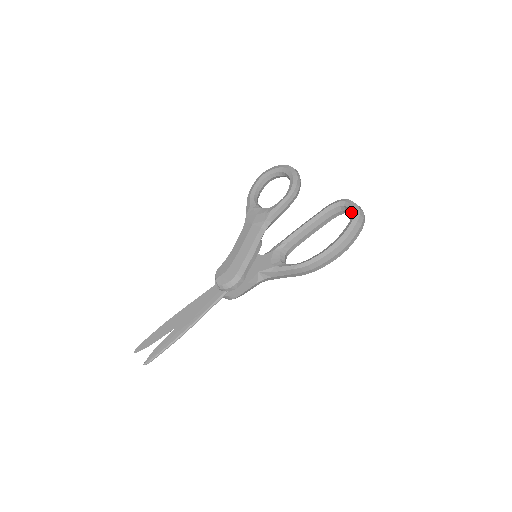
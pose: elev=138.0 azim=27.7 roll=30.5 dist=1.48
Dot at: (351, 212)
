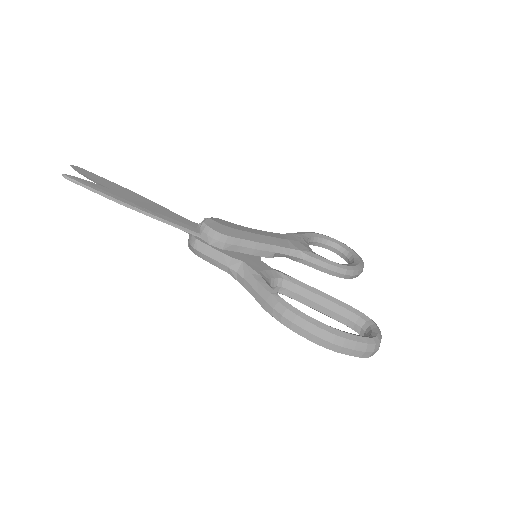
Dot at: (370, 335)
